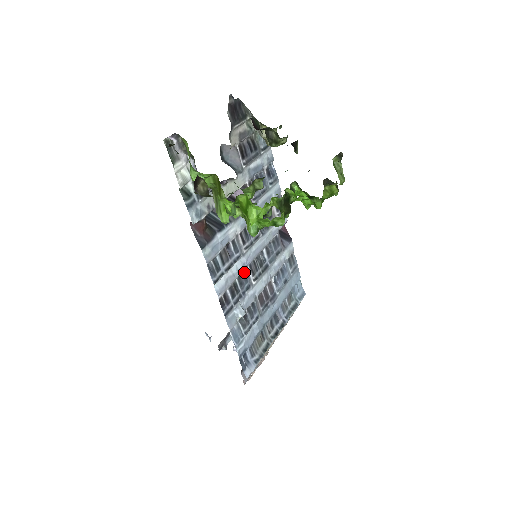
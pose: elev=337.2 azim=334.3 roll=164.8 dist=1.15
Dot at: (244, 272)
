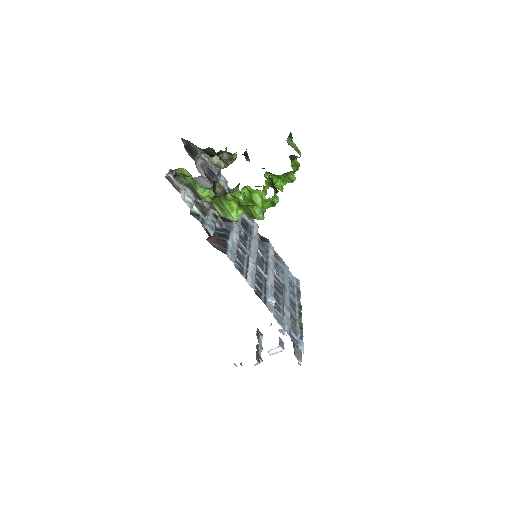
Dot at: (256, 269)
